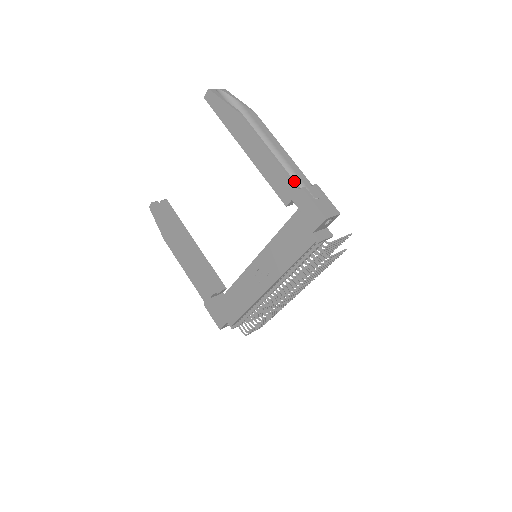
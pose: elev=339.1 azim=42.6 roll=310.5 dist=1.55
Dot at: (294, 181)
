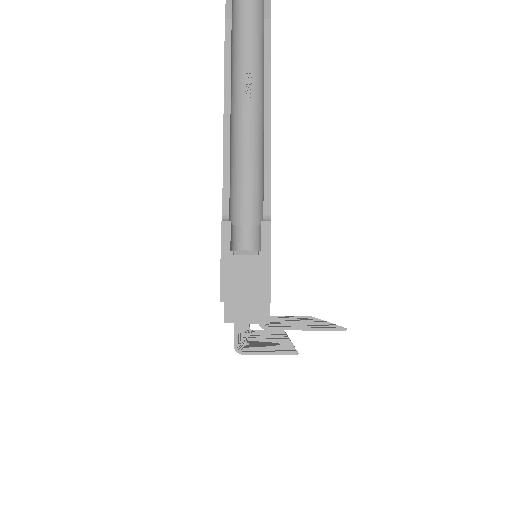
Dot at: (228, 199)
